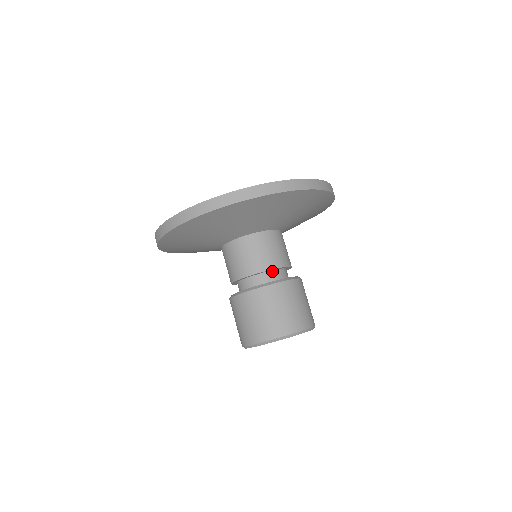
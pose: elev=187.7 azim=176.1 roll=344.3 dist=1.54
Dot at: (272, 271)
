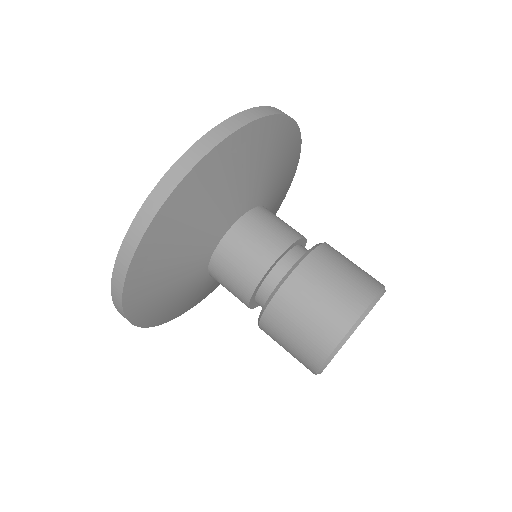
Dot at: (301, 245)
